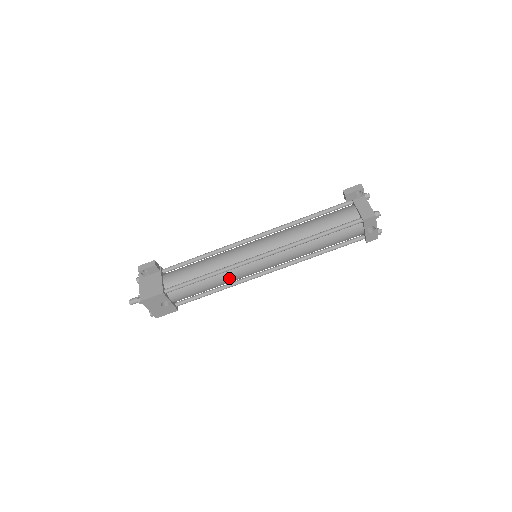
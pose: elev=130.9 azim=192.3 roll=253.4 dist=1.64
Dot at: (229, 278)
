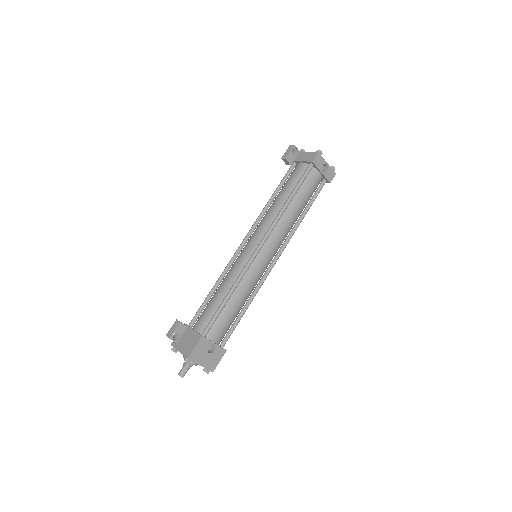
Dot at: (248, 286)
